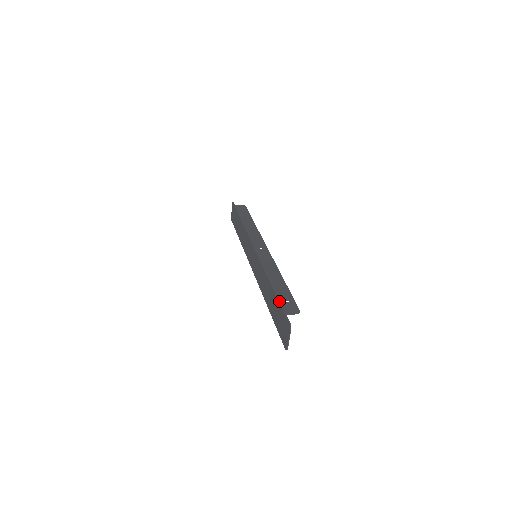
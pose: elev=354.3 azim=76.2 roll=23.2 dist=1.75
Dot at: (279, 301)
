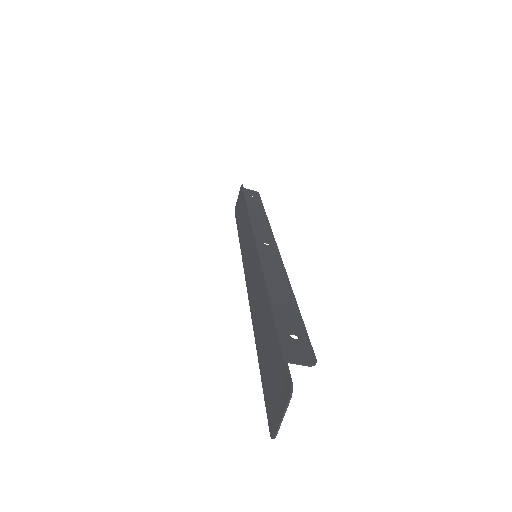
Dot at: (278, 332)
